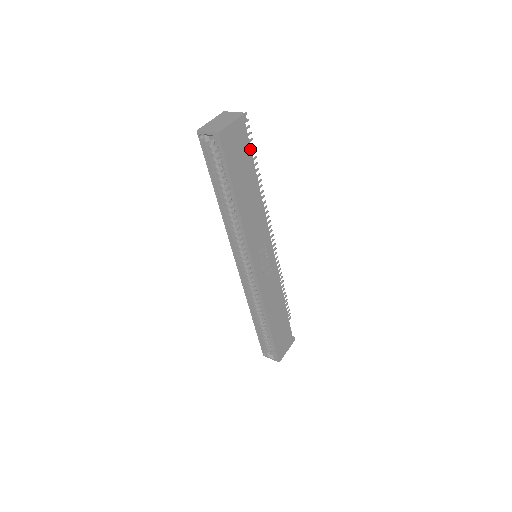
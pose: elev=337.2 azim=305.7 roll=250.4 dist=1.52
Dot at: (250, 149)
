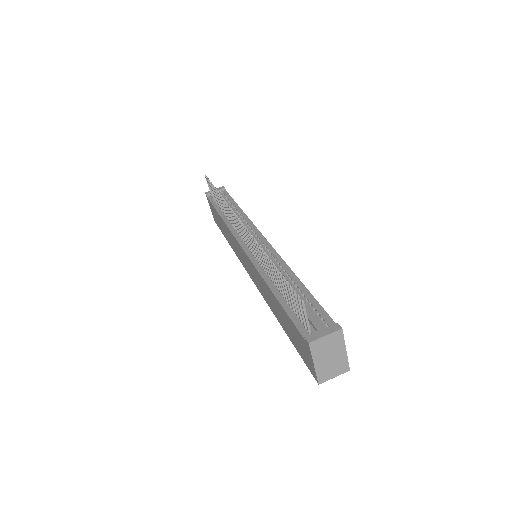
Dot at: (321, 307)
